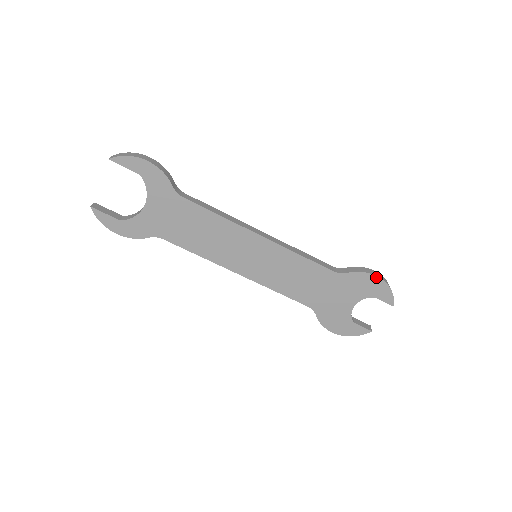
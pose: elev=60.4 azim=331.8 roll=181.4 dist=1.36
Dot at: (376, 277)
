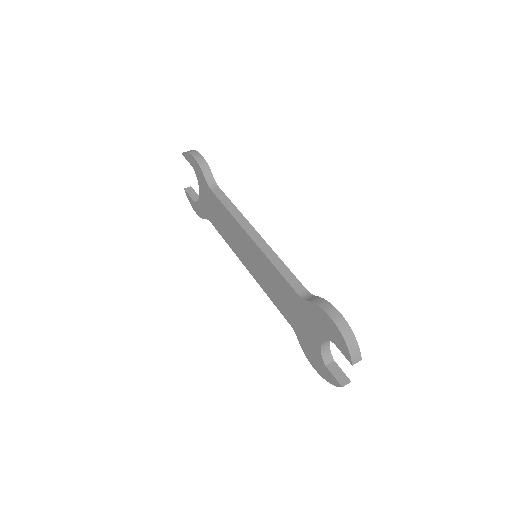
Dot at: (329, 317)
